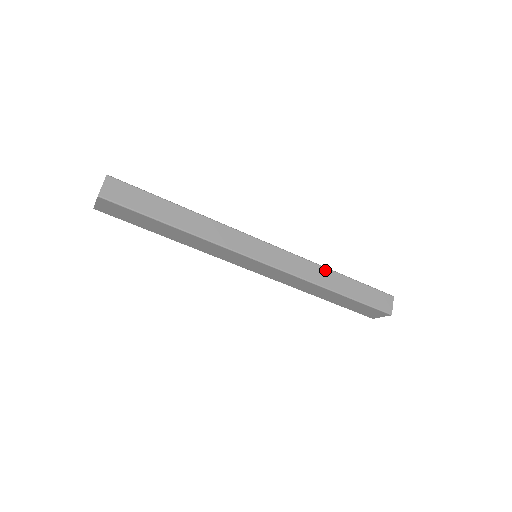
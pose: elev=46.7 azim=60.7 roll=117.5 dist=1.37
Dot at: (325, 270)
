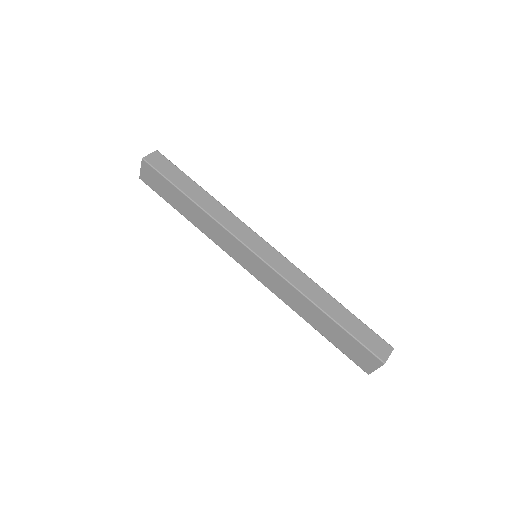
Dot at: (319, 289)
